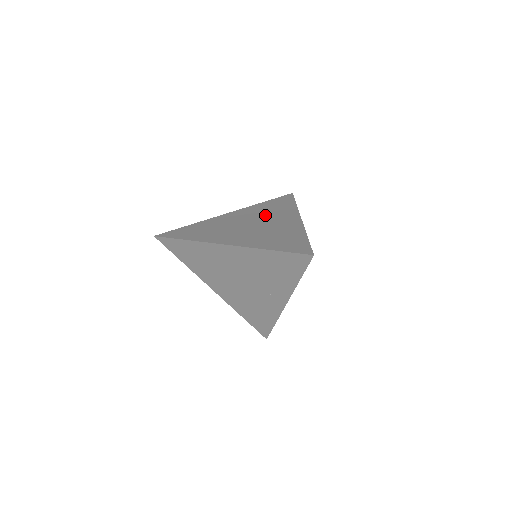
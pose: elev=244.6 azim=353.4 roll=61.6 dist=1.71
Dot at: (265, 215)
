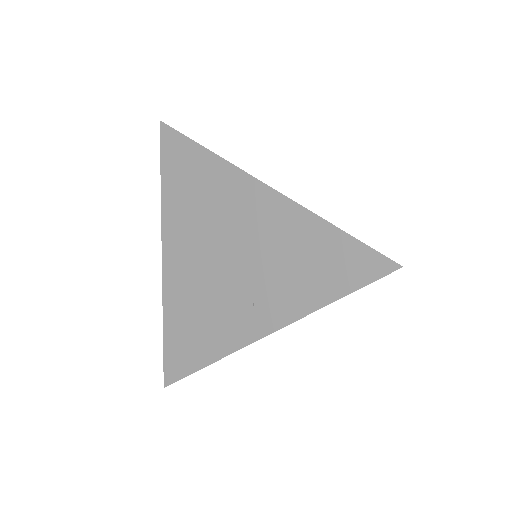
Dot at: occluded
